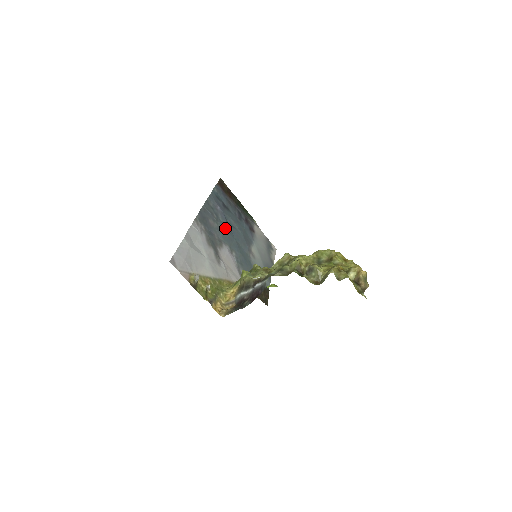
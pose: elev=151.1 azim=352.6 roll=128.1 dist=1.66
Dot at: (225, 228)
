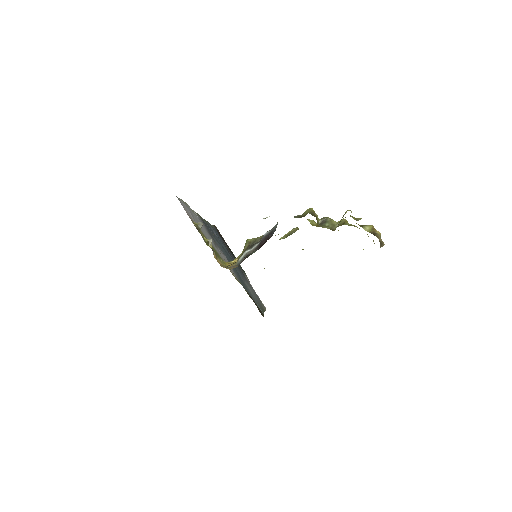
Dot at: occluded
